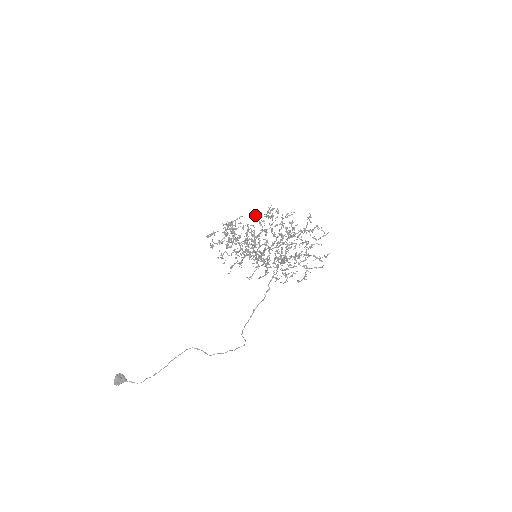
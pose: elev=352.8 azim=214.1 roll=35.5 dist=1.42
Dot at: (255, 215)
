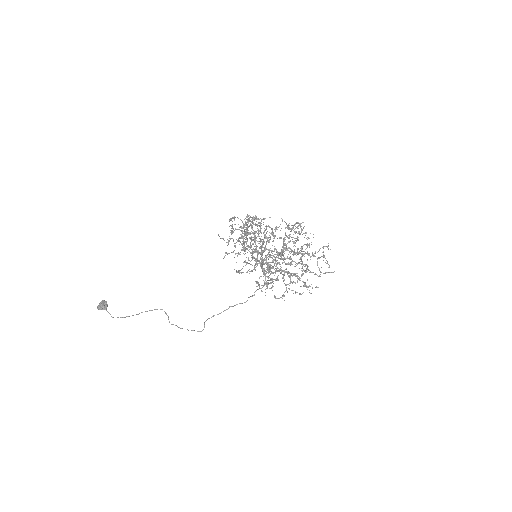
Dot at: occluded
